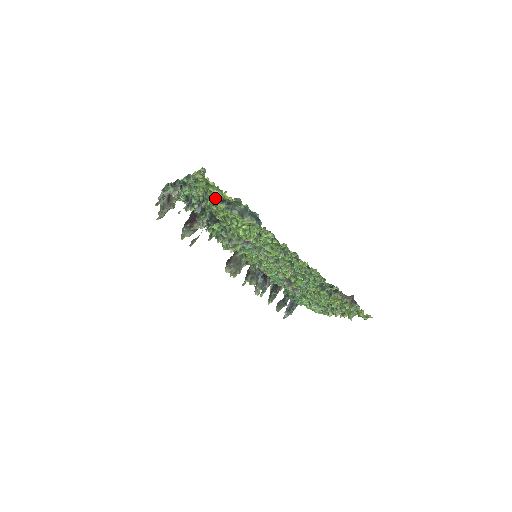
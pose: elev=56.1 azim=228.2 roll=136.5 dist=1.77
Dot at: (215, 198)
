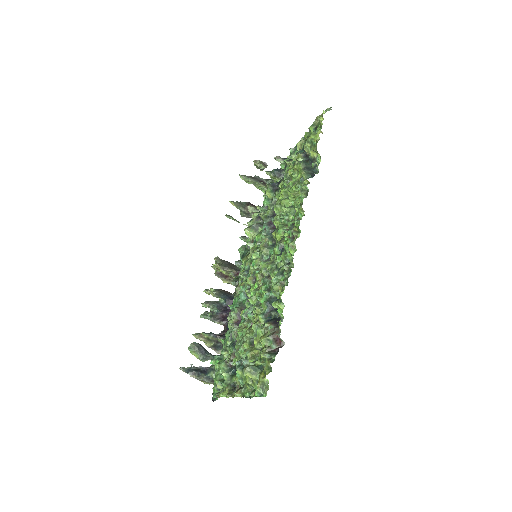
Dot at: (306, 142)
